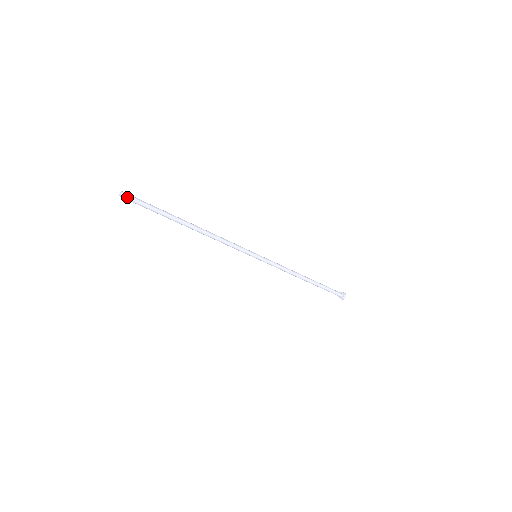
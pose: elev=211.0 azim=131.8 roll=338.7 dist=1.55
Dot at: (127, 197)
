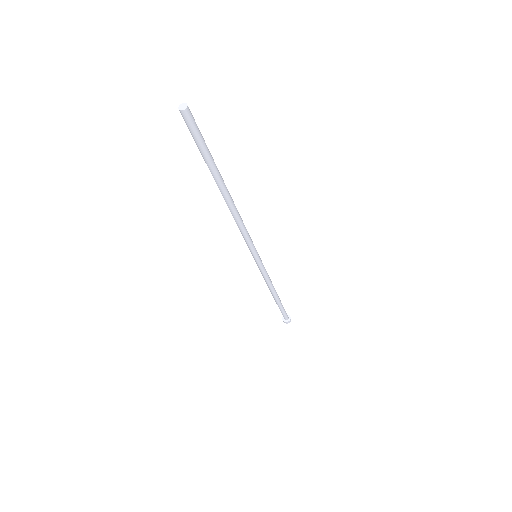
Dot at: (186, 118)
